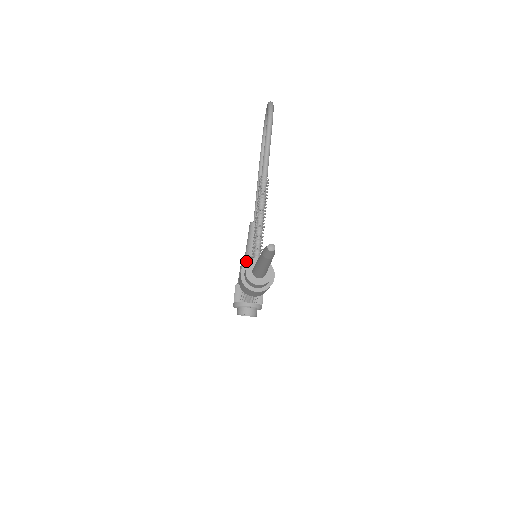
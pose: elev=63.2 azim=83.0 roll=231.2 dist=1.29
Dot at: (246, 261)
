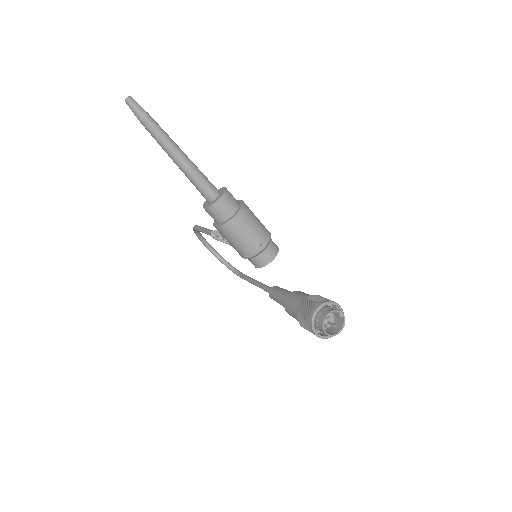
Dot at: (286, 303)
